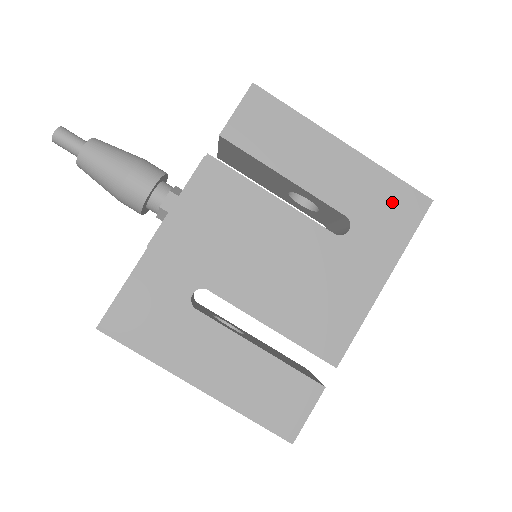
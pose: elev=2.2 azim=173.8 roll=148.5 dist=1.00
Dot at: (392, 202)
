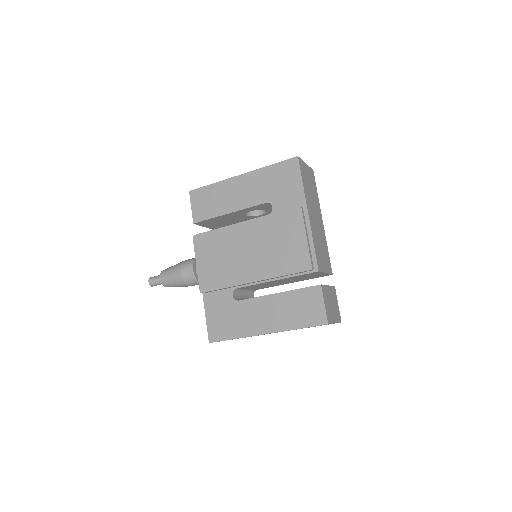
Dot at: (280, 176)
